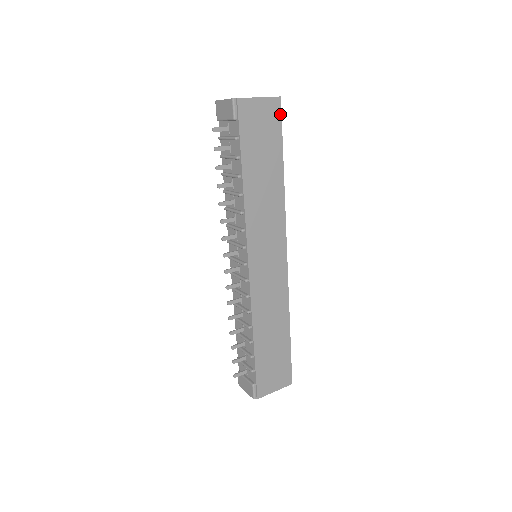
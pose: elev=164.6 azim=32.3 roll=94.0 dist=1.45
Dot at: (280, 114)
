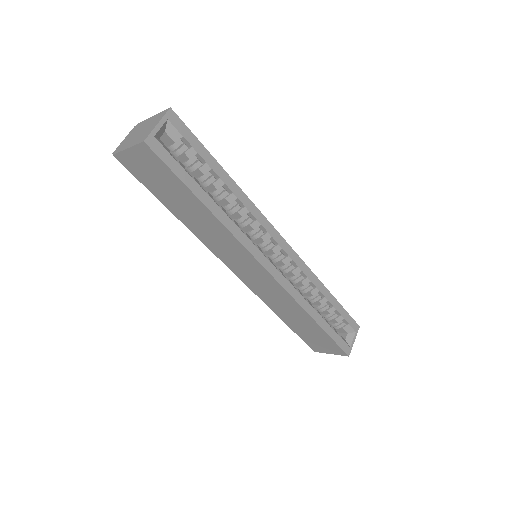
Dot at: (158, 158)
